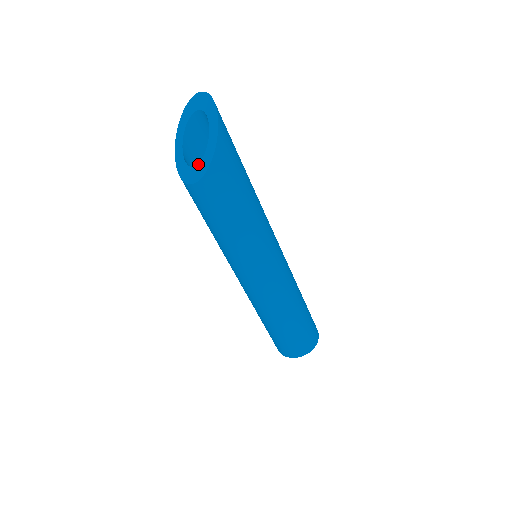
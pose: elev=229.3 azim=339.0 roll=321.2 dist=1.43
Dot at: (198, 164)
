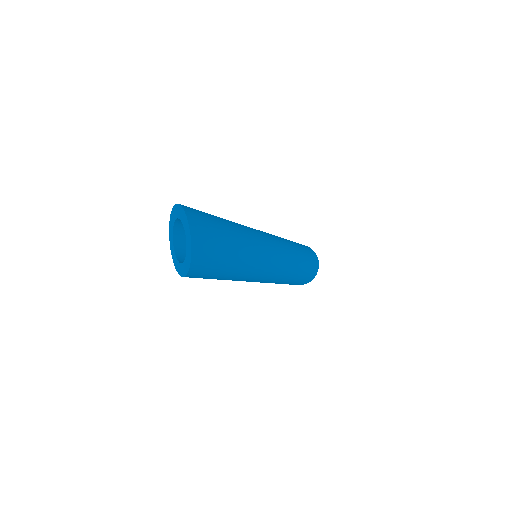
Dot at: (176, 259)
